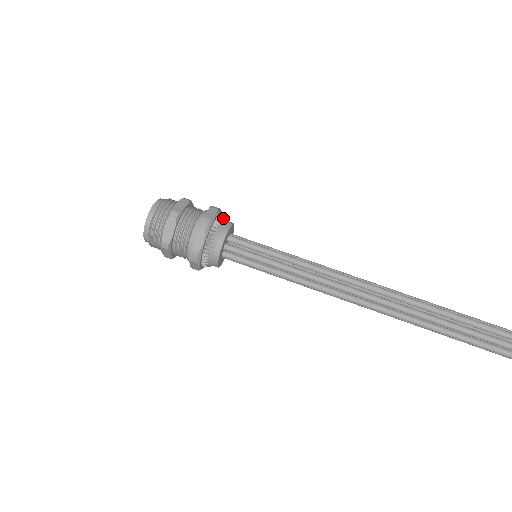
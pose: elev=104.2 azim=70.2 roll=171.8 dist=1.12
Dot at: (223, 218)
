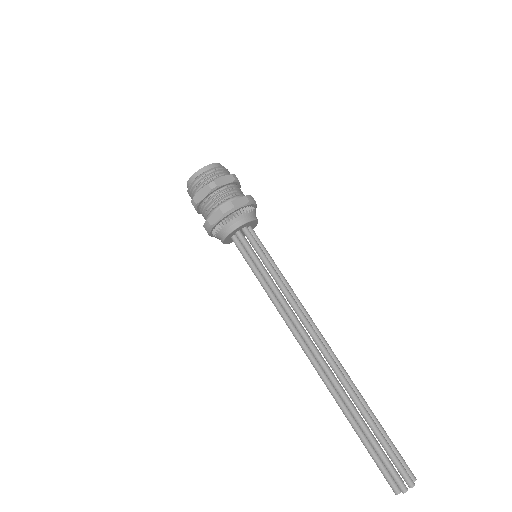
Dot at: occluded
